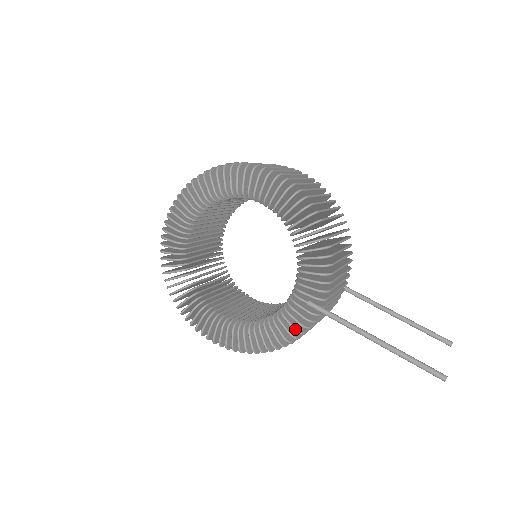
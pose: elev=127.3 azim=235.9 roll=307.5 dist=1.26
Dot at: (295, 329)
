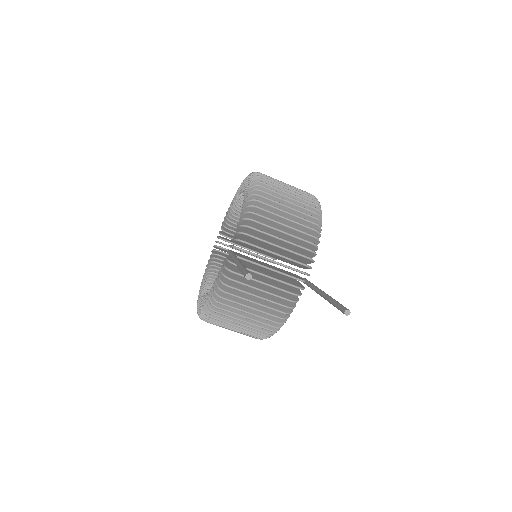
Dot at: (219, 278)
